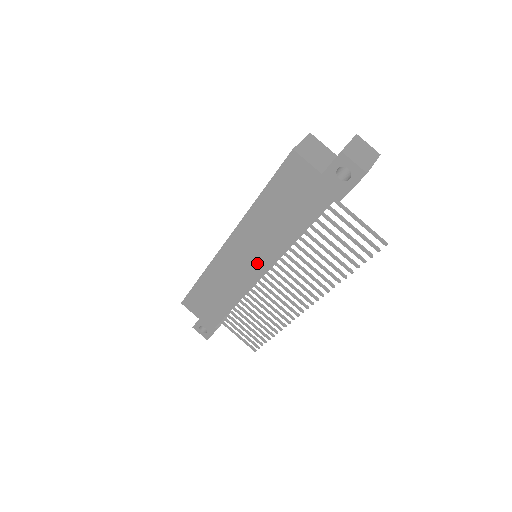
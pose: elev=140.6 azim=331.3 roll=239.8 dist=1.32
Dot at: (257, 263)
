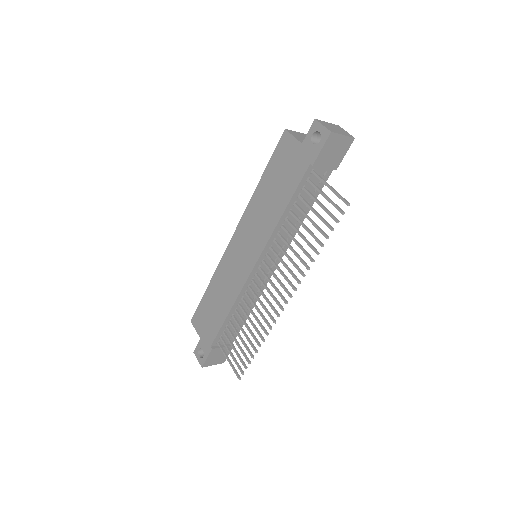
Dot at: (251, 252)
